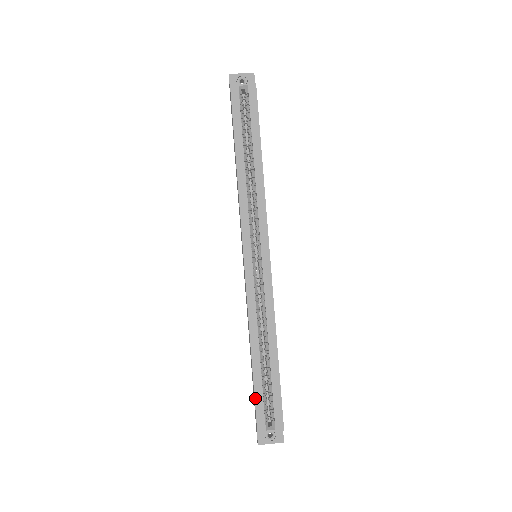
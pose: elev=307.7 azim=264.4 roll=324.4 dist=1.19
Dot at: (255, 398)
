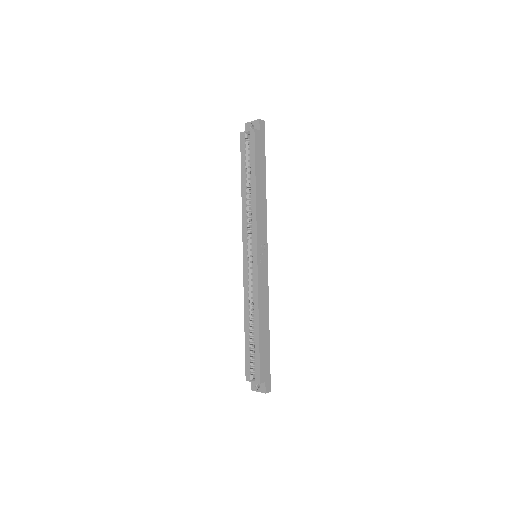
Dot at: (245, 356)
